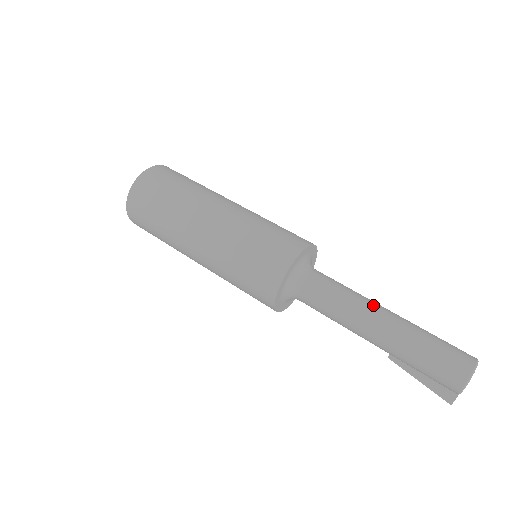
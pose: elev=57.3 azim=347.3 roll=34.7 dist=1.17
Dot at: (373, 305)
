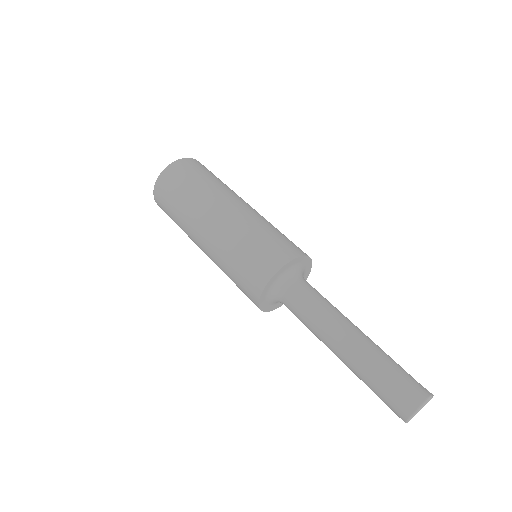
Dot at: (331, 337)
